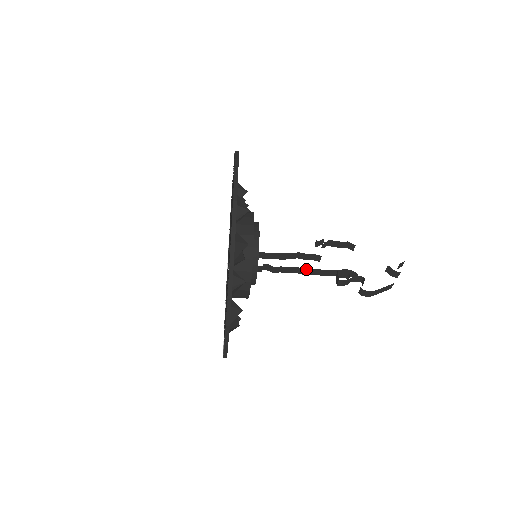
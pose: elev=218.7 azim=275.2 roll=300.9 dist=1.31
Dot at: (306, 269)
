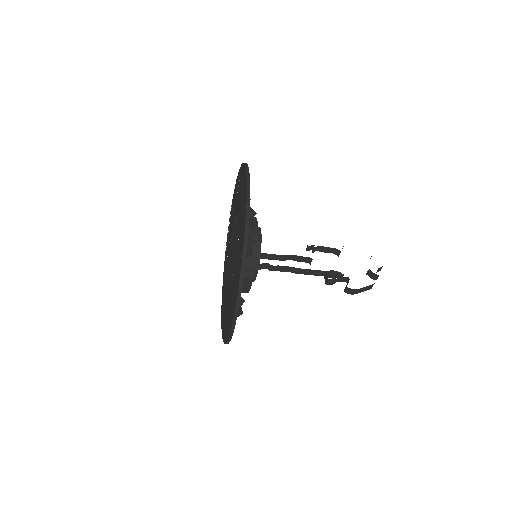
Dot at: (300, 269)
